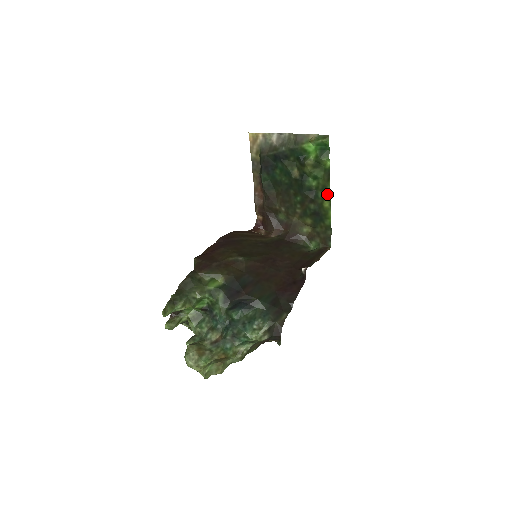
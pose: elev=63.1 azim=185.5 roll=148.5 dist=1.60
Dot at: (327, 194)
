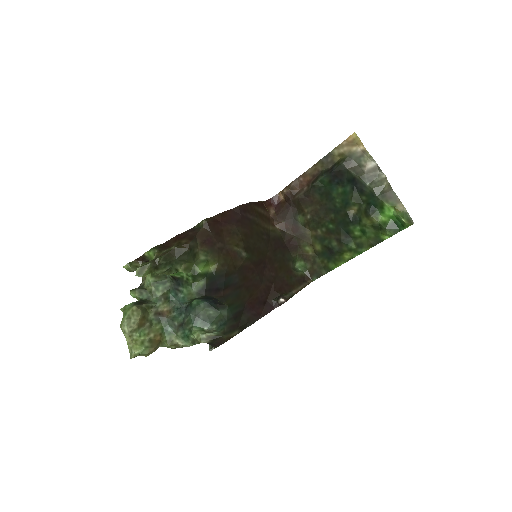
Dot at: (357, 251)
